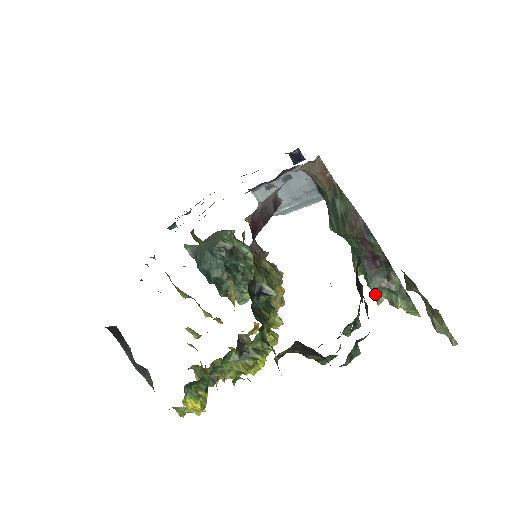
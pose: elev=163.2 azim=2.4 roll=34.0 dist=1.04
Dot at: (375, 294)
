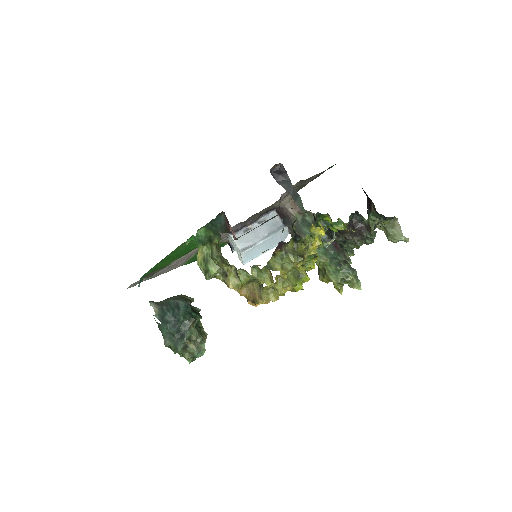
Dot at: (335, 276)
